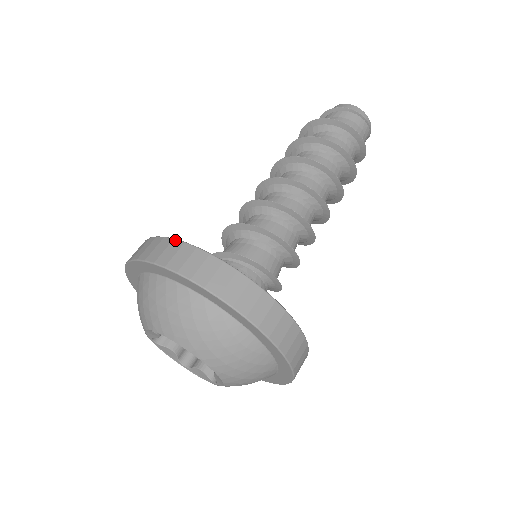
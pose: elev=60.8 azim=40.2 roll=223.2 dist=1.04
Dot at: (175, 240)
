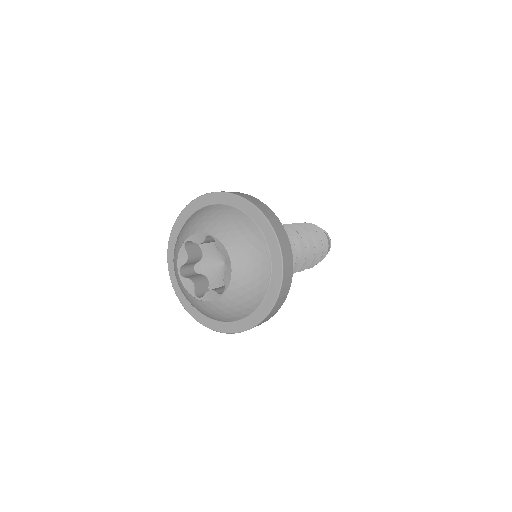
Dot at: occluded
